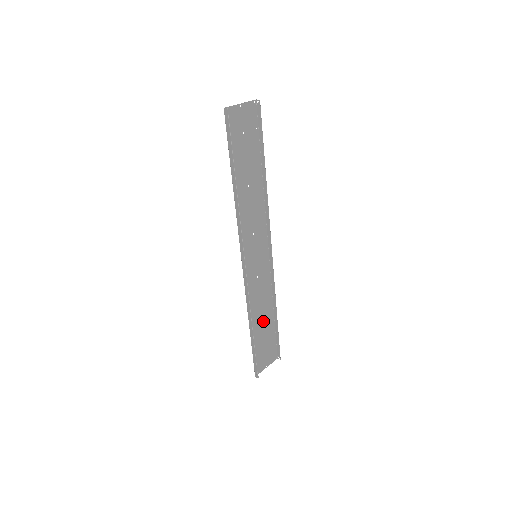
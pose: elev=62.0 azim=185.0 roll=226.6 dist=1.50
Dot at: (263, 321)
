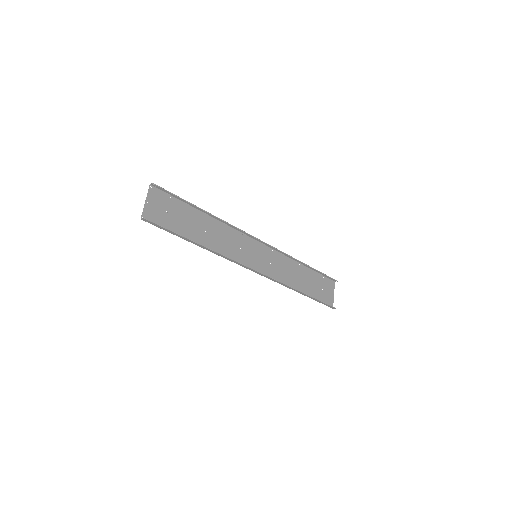
Dot at: (302, 278)
